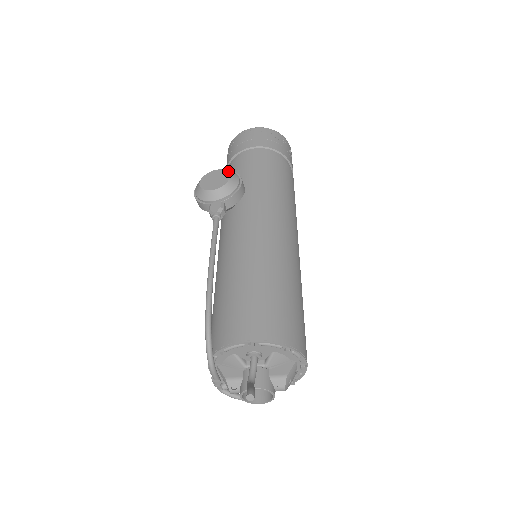
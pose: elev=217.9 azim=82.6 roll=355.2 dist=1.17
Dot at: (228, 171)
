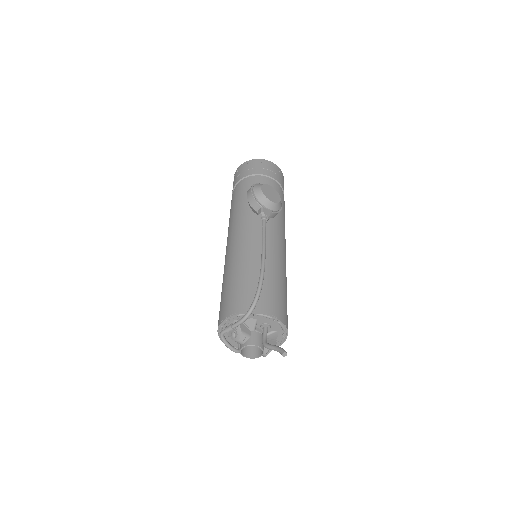
Dot at: occluded
